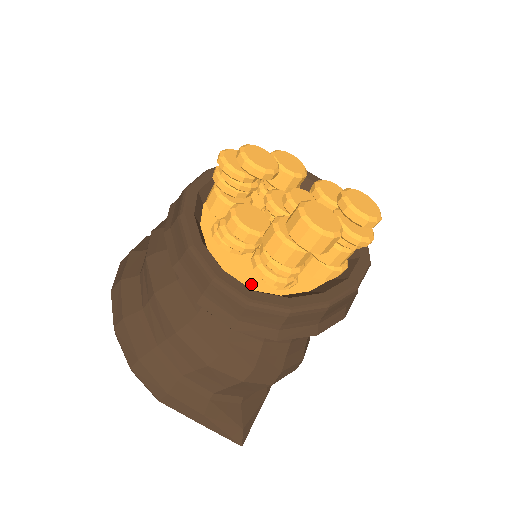
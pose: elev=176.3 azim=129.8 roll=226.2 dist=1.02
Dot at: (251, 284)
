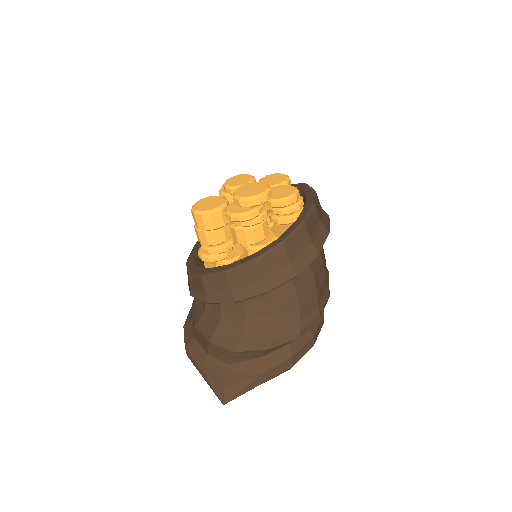
Dot at: (208, 265)
